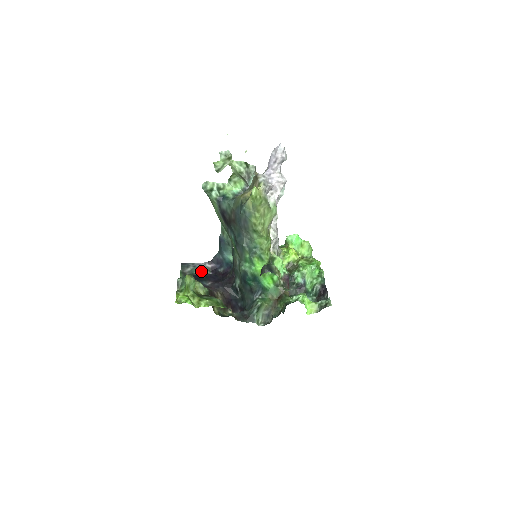
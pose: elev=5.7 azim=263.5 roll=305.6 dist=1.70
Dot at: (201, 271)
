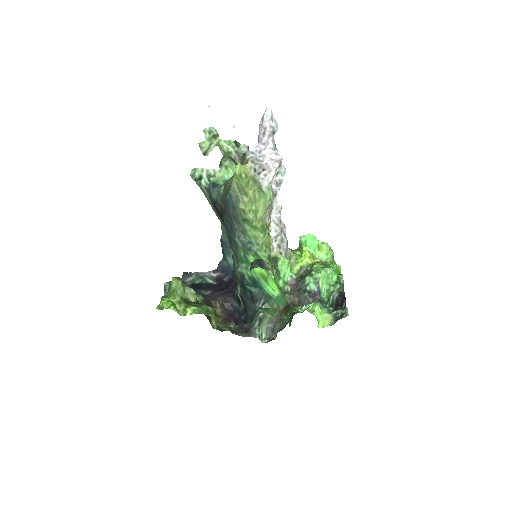
Dot at: (203, 280)
